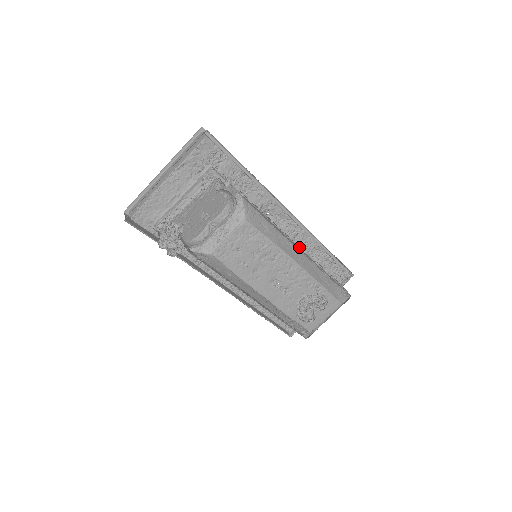
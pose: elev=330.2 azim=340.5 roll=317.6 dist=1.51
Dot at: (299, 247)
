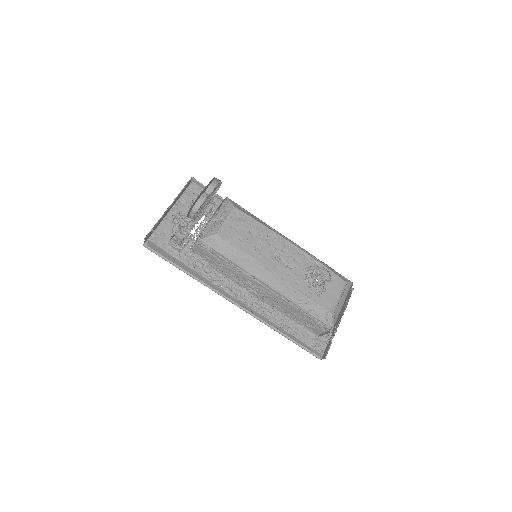
Dot at: occluded
